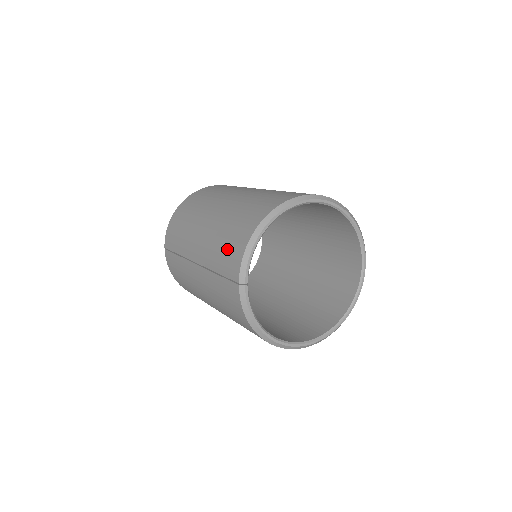
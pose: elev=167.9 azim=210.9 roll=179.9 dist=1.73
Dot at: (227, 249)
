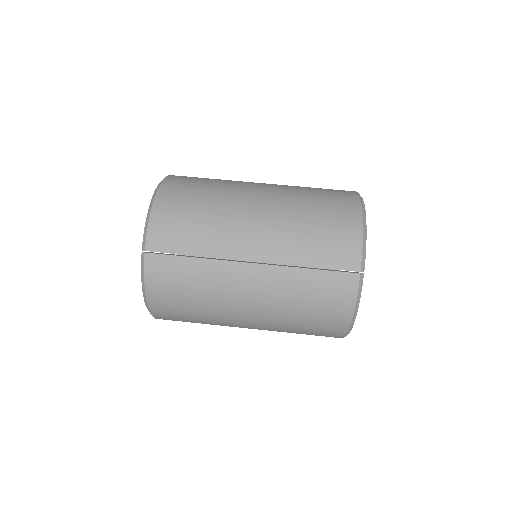
Dot at: (328, 240)
